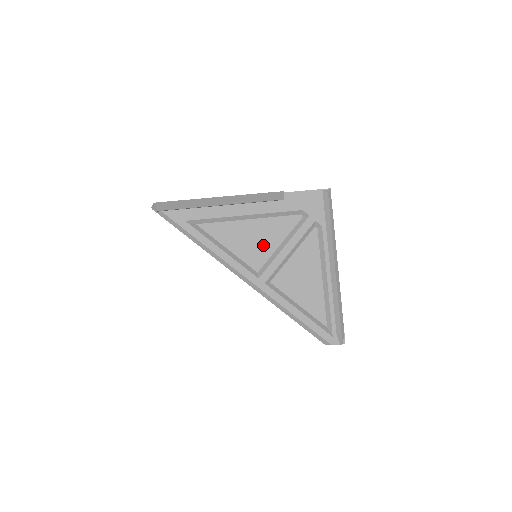
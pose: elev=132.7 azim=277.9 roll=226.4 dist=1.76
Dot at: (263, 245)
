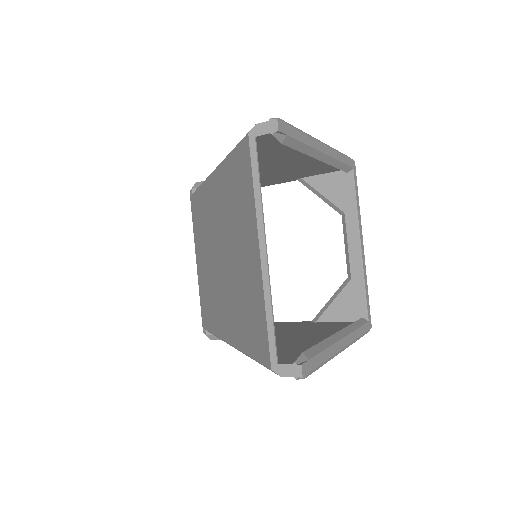
Dot at: occluded
